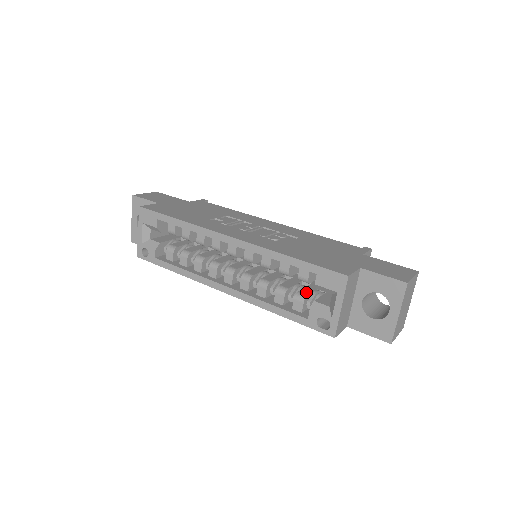
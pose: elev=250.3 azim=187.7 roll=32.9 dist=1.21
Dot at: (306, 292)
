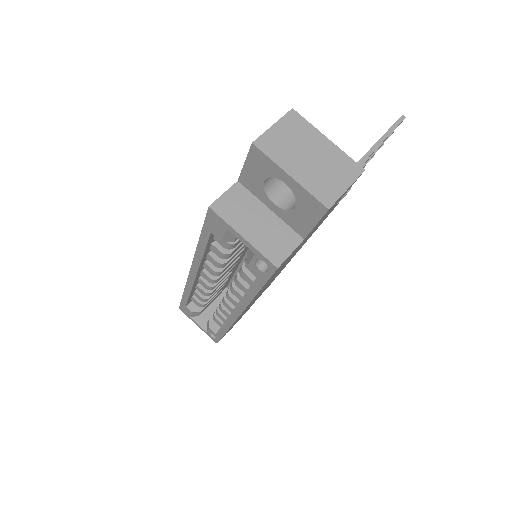
Dot at: occluded
